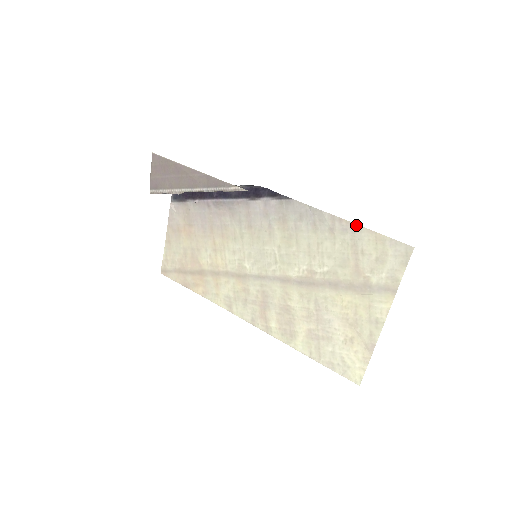
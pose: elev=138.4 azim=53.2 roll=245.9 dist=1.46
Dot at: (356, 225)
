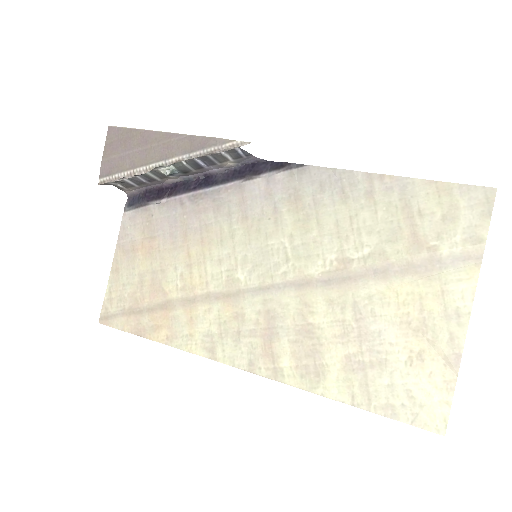
Dot at: (405, 178)
